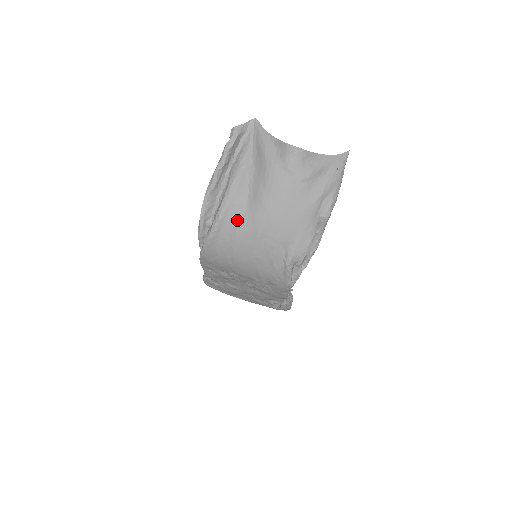
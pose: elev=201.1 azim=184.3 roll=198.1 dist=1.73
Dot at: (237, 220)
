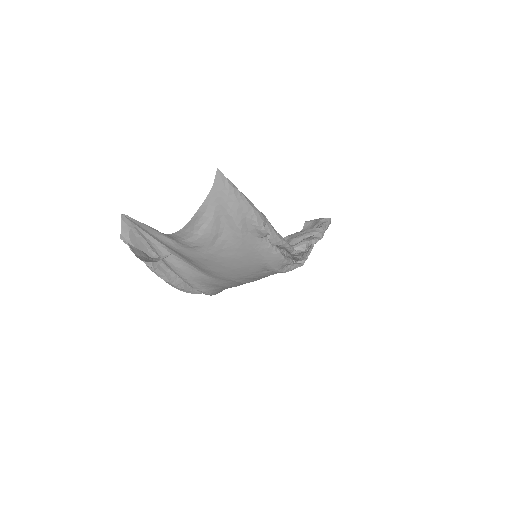
Dot at: (210, 282)
